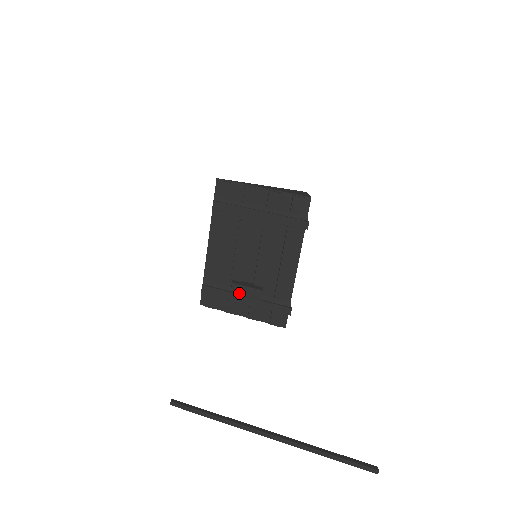
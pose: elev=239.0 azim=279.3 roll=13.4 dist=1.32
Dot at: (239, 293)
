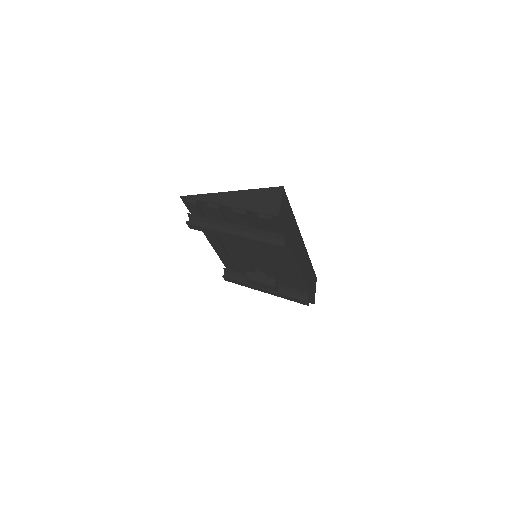
Dot at: (255, 285)
